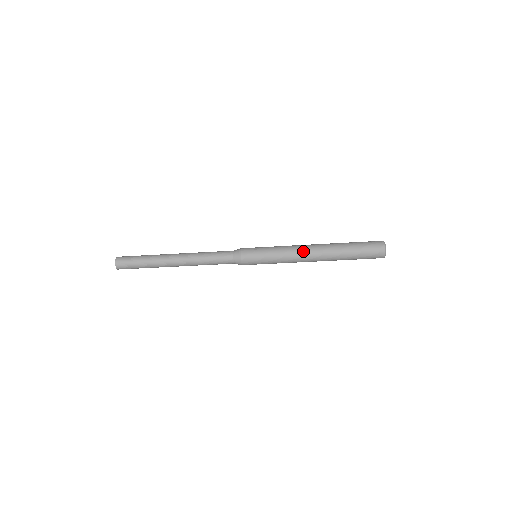
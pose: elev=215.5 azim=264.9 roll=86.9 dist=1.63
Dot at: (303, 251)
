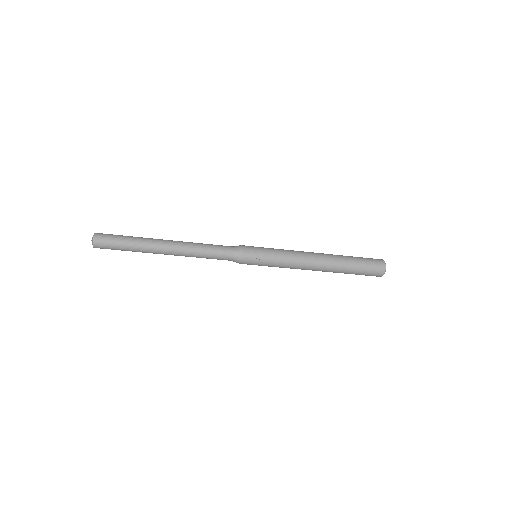
Dot at: (307, 265)
